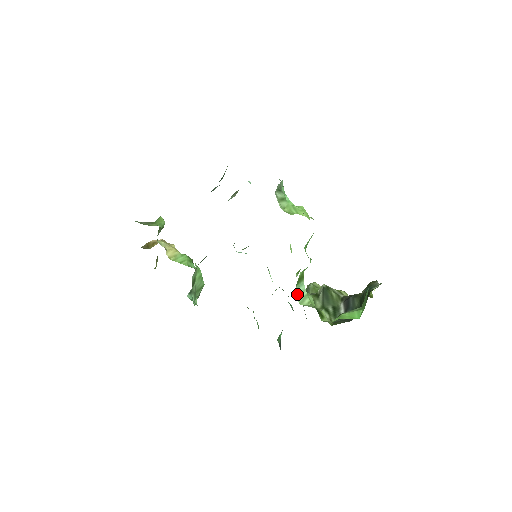
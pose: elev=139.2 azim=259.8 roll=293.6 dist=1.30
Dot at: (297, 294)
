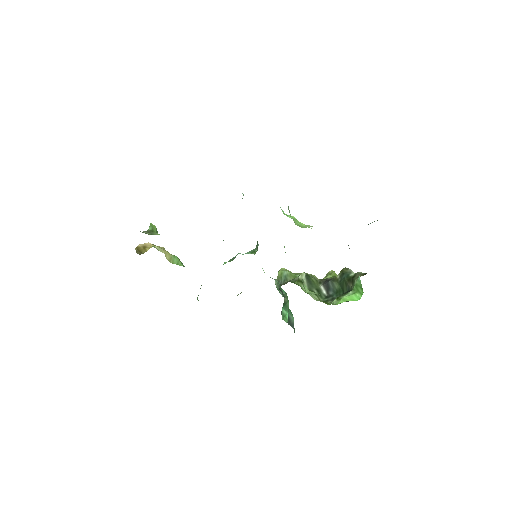
Dot at: (303, 285)
